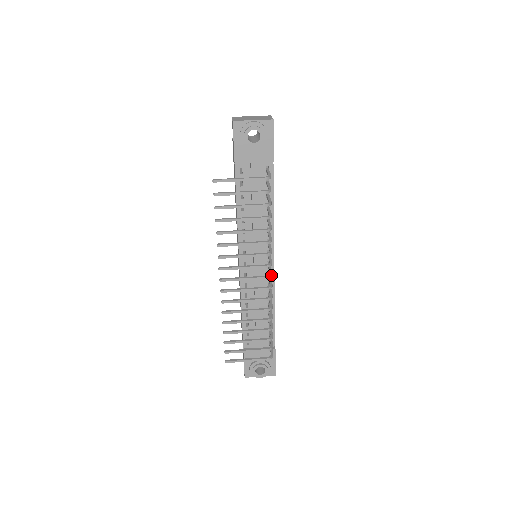
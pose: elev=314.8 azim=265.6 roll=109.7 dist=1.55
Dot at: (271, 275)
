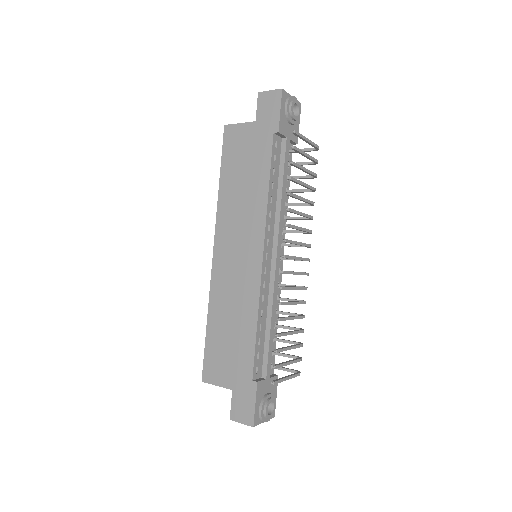
Dot at: occluded
